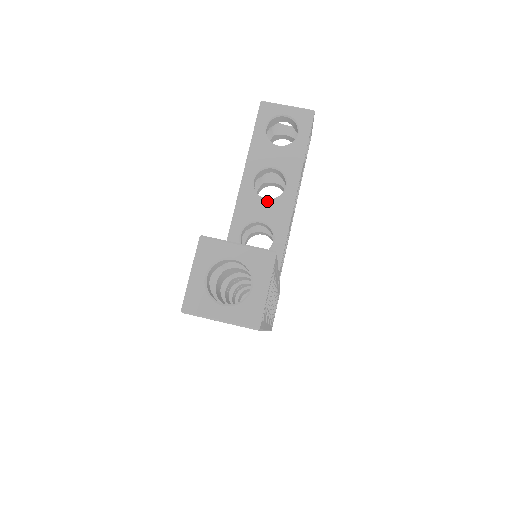
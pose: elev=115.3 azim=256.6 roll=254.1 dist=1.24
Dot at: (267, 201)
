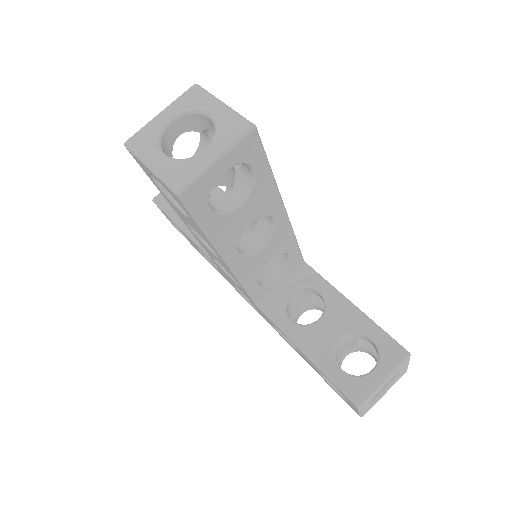
Dot at: (265, 247)
